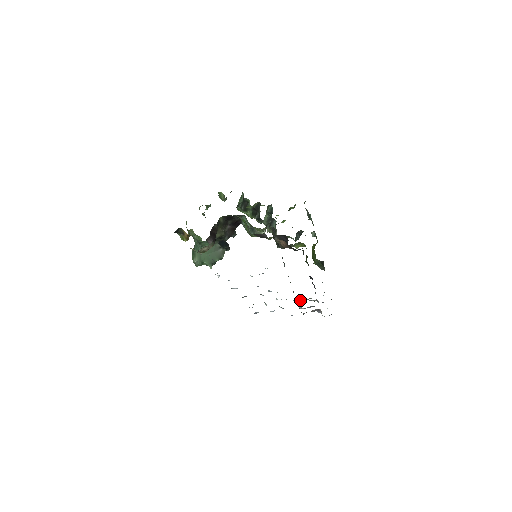
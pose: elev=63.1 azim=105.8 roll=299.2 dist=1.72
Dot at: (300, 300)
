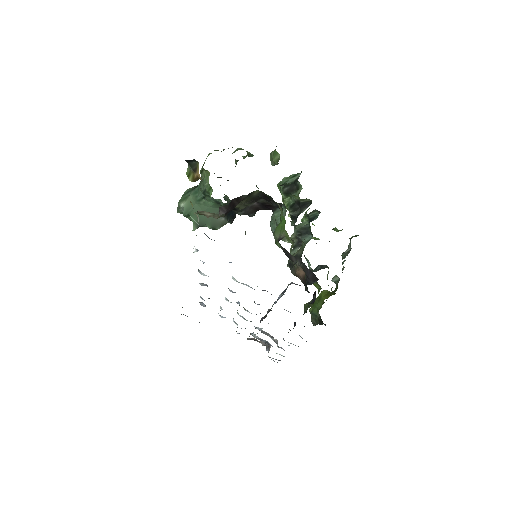
Dot at: (261, 331)
